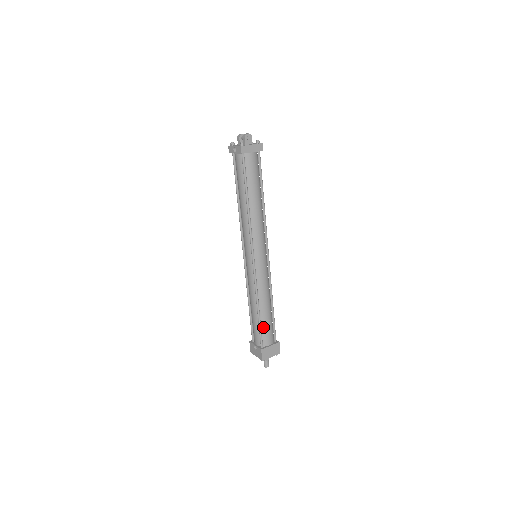
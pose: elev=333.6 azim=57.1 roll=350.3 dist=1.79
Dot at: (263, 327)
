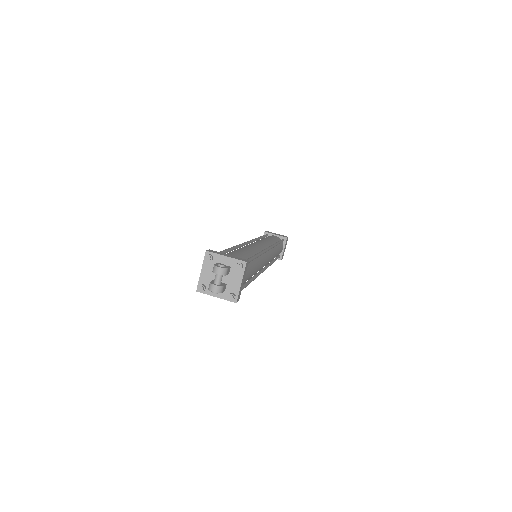
Dot at: occluded
